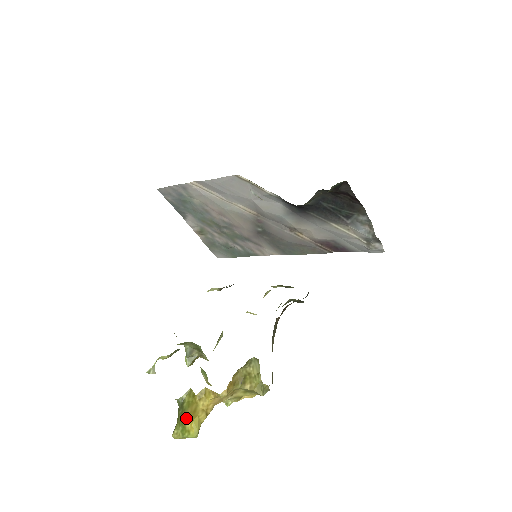
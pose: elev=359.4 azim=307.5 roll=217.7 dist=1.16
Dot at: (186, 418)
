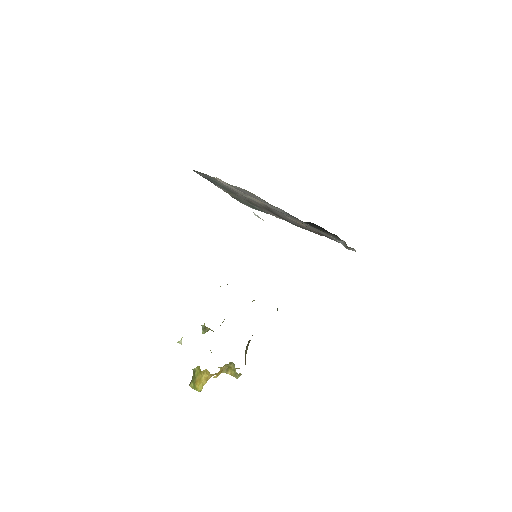
Dot at: (196, 382)
